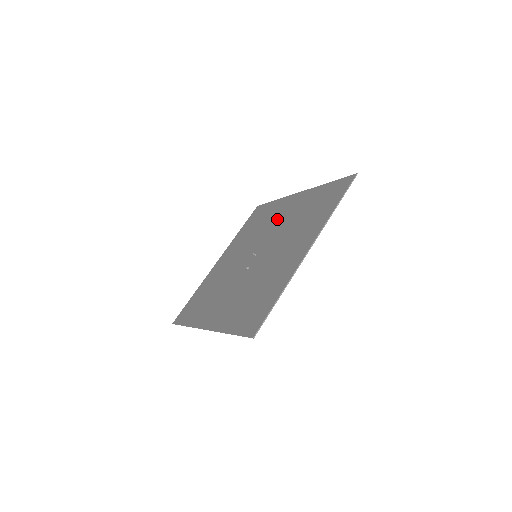
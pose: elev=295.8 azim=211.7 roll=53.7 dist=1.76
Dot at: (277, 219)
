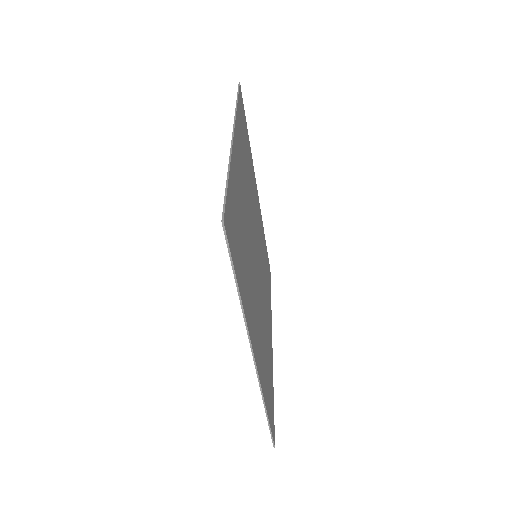
Dot at: occluded
